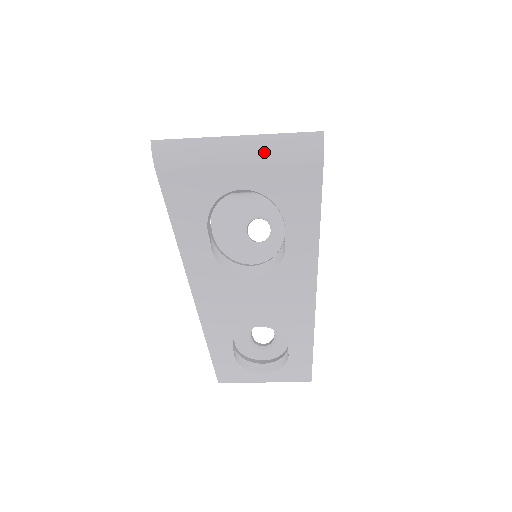
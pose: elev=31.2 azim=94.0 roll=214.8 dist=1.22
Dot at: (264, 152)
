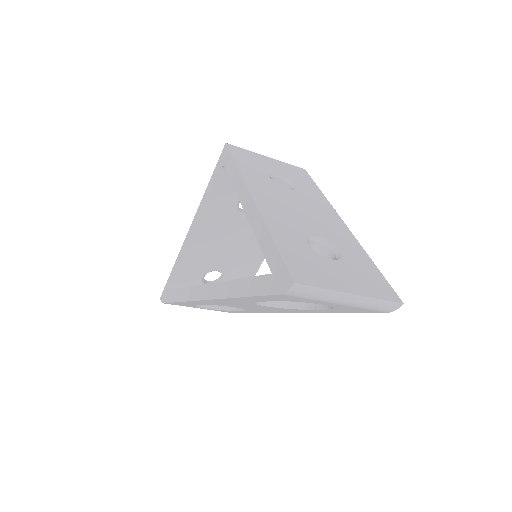
Dot at: (361, 304)
